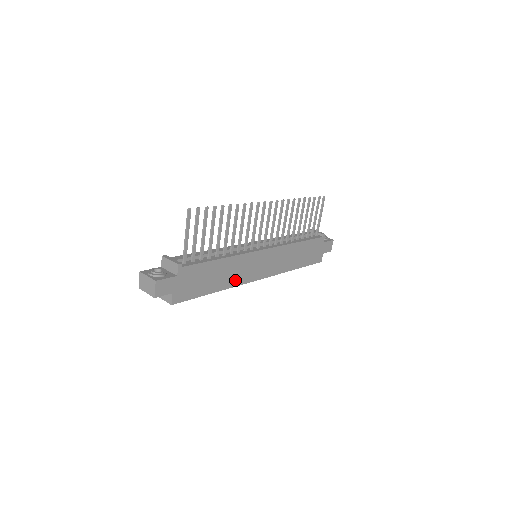
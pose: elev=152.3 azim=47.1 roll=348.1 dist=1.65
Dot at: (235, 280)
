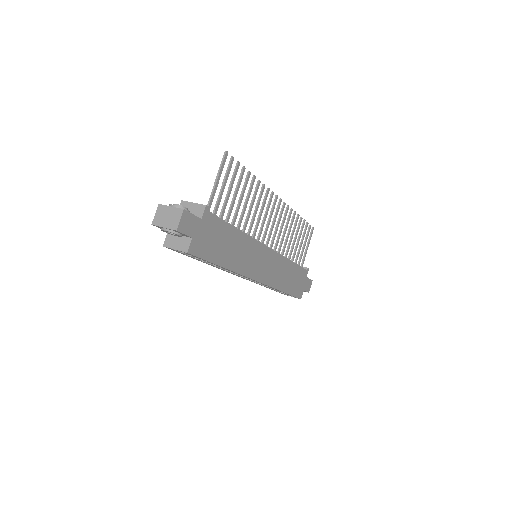
Dot at: (241, 266)
